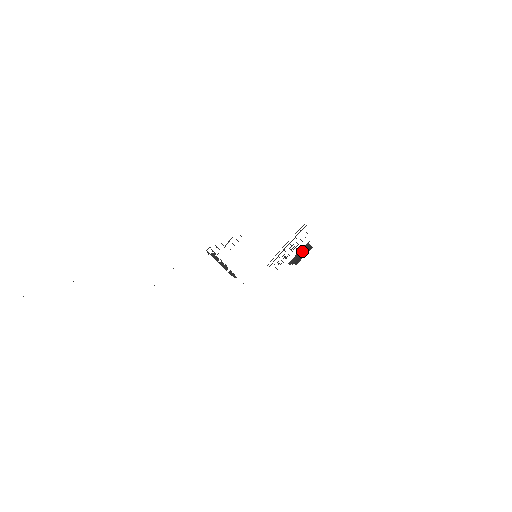
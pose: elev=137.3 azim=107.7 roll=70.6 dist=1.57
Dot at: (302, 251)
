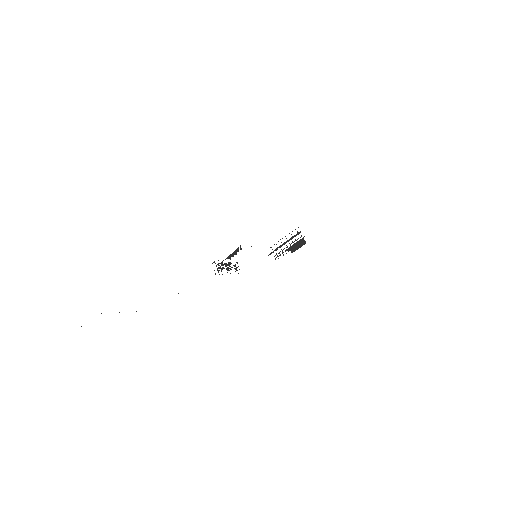
Dot at: (297, 243)
